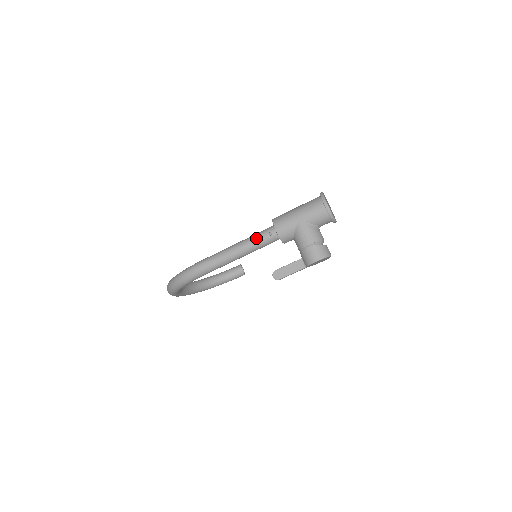
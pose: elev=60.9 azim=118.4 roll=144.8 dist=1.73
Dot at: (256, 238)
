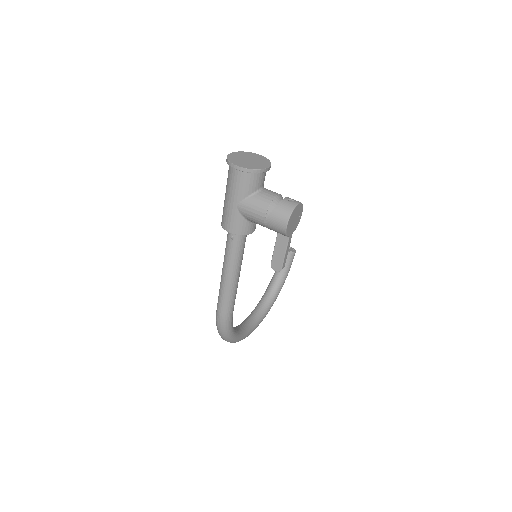
Dot at: (227, 252)
